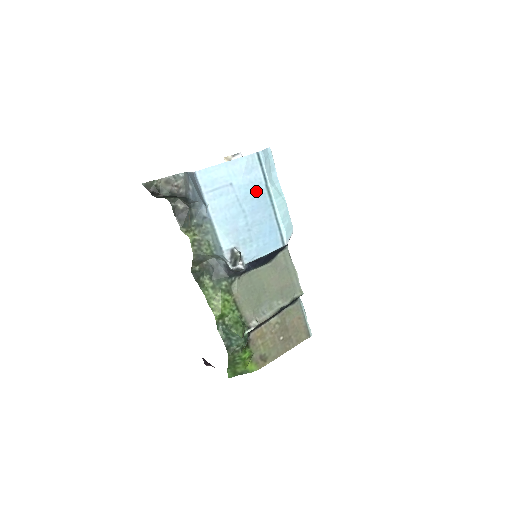
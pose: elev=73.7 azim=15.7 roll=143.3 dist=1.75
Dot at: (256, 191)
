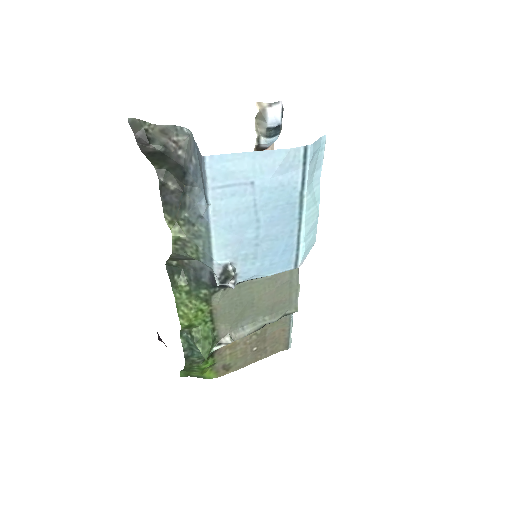
Dot at: (284, 198)
